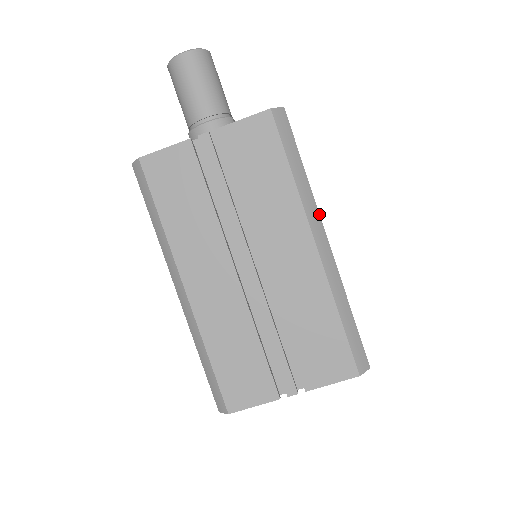
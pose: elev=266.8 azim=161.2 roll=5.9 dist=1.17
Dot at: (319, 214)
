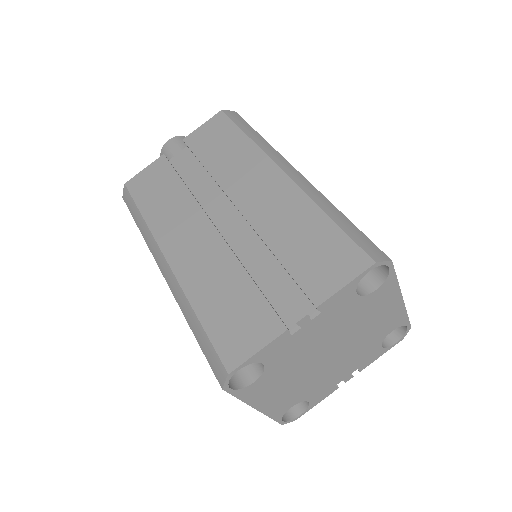
Dot at: (284, 158)
